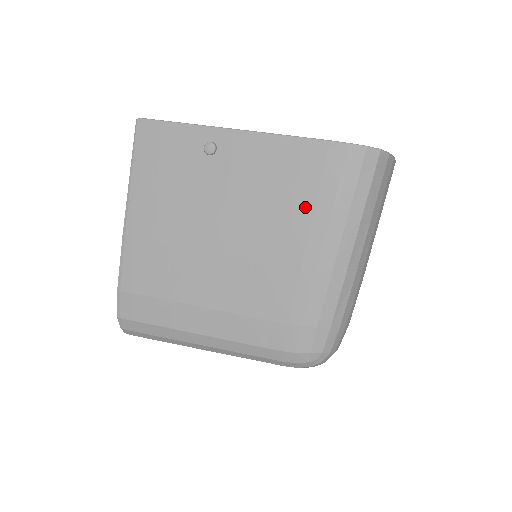
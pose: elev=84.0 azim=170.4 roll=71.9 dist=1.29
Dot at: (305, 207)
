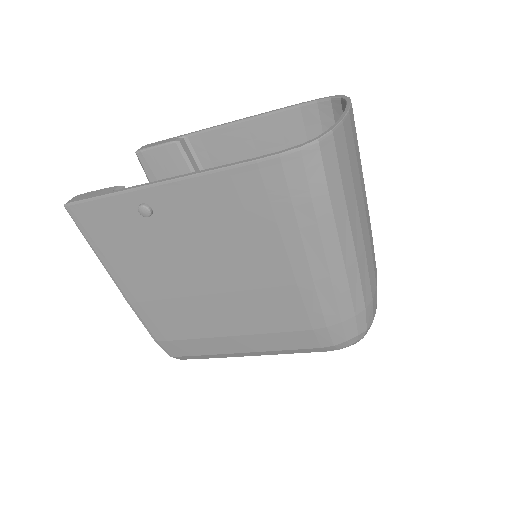
Dot at: (269, 233)
